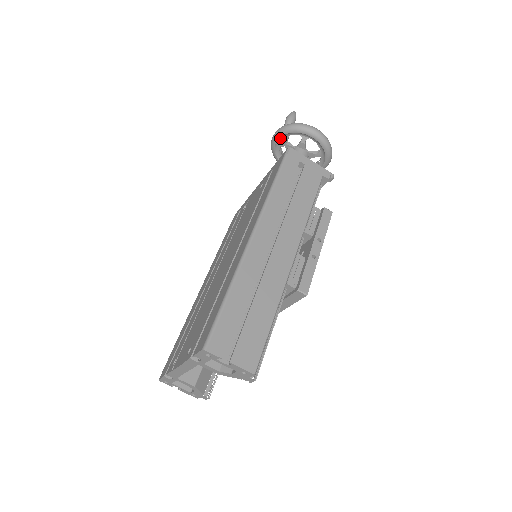
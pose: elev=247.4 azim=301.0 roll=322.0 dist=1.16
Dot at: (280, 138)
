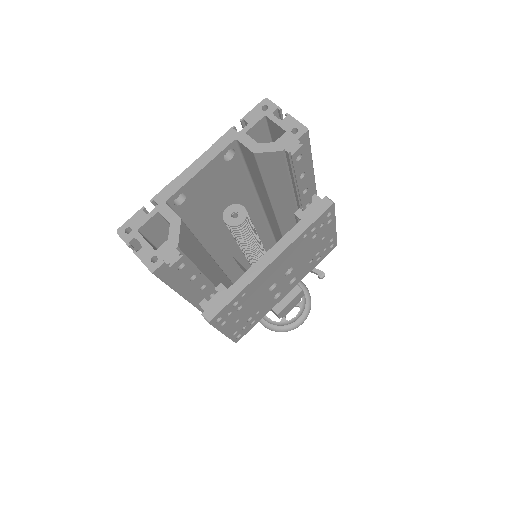
Dot at: occluded
